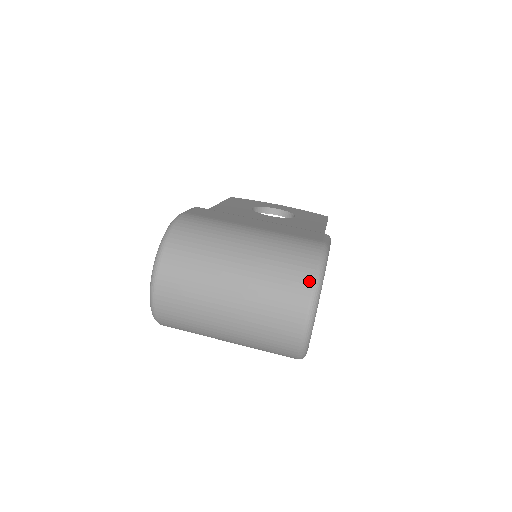
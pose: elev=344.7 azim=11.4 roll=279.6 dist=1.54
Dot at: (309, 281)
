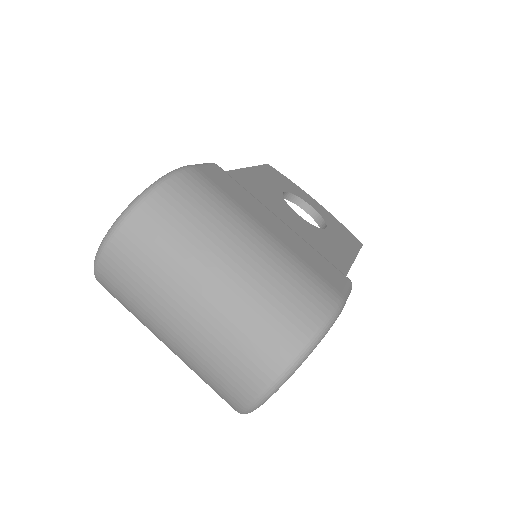
Dot at: (297, 342)
